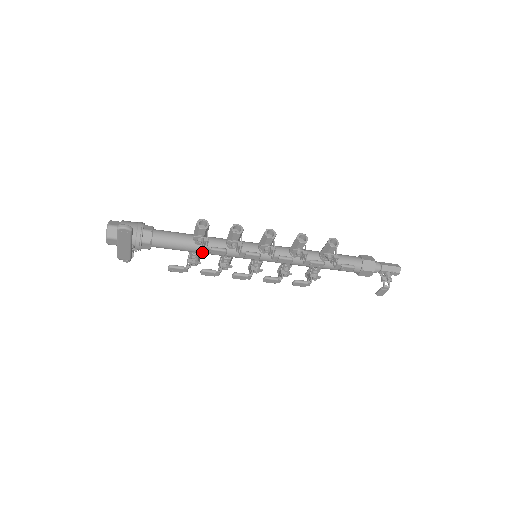
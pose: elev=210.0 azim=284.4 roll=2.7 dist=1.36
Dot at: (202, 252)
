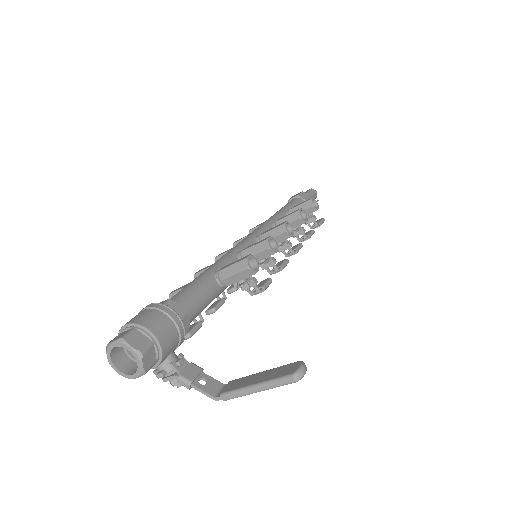
Dot at: occluded
